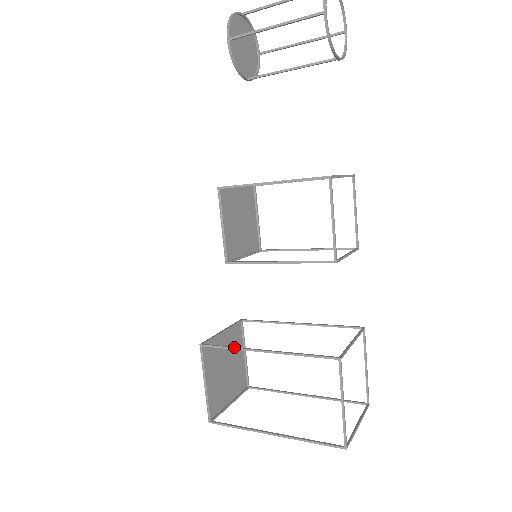
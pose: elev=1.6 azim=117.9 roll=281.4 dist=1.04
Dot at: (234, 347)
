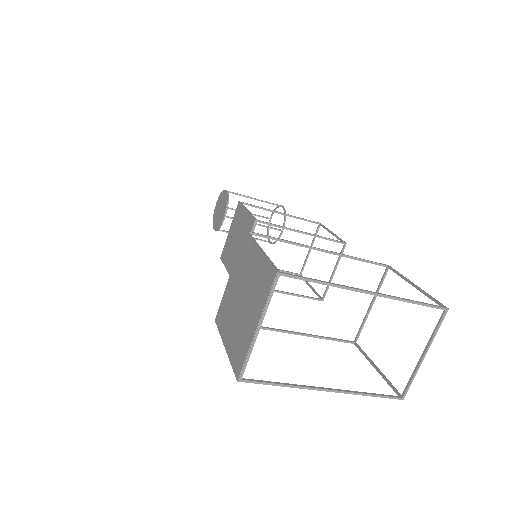
Dot at: (288, 241)
